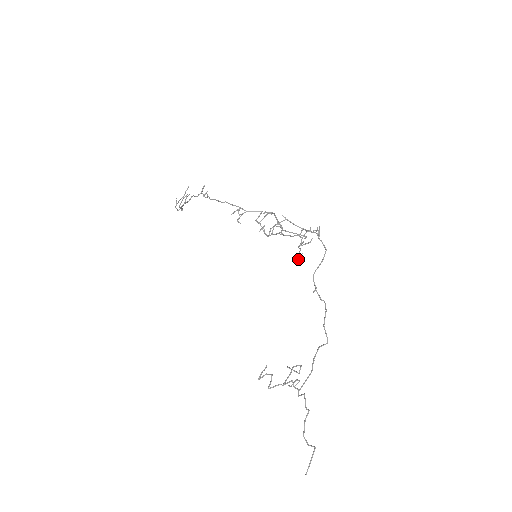
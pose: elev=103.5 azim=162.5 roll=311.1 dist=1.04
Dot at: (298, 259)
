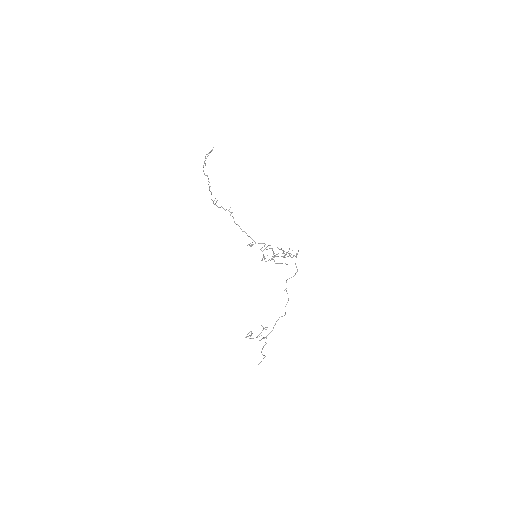
Dot at: occluded
